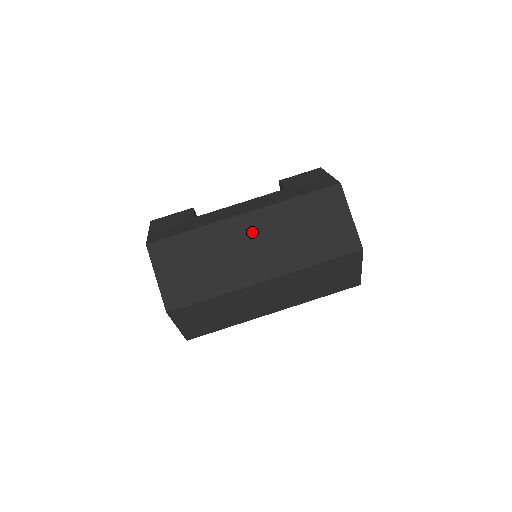
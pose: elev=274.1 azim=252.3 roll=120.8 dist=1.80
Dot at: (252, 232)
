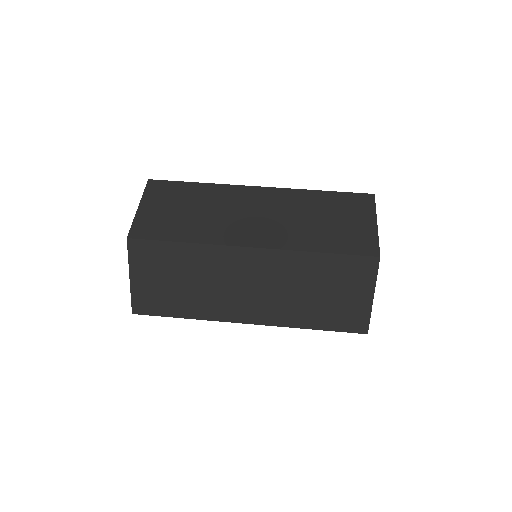
Dot at: occluded
